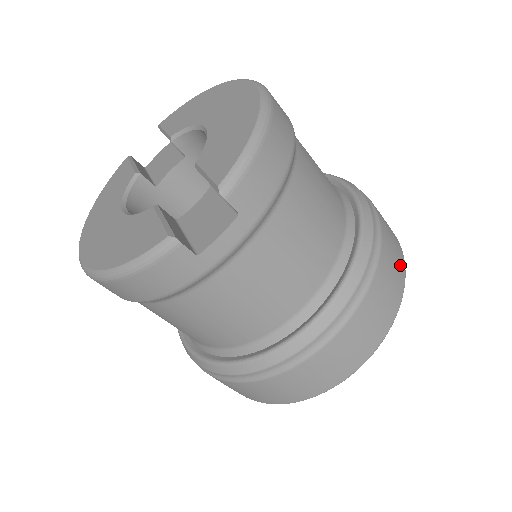
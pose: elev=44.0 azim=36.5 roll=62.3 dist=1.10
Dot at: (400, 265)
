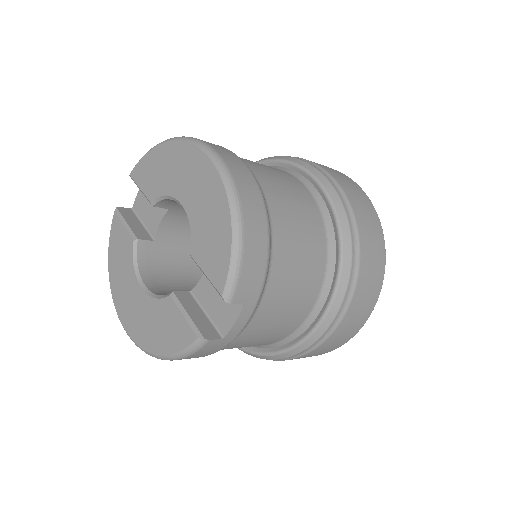
Dot at: (378, 237)
